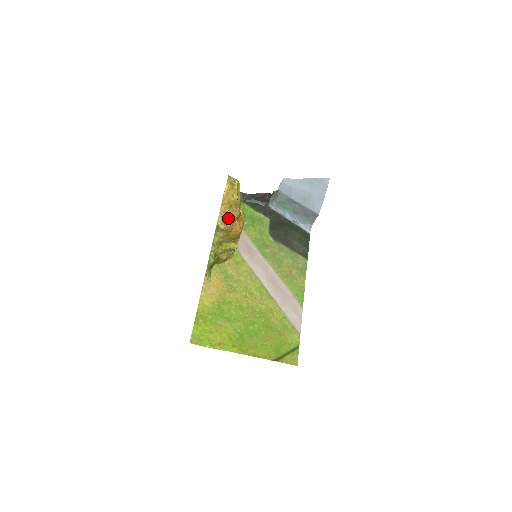
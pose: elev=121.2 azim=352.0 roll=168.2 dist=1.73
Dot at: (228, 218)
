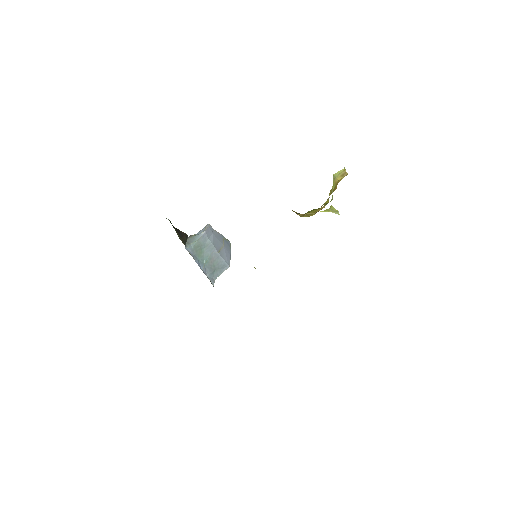
Dot at: occluded
